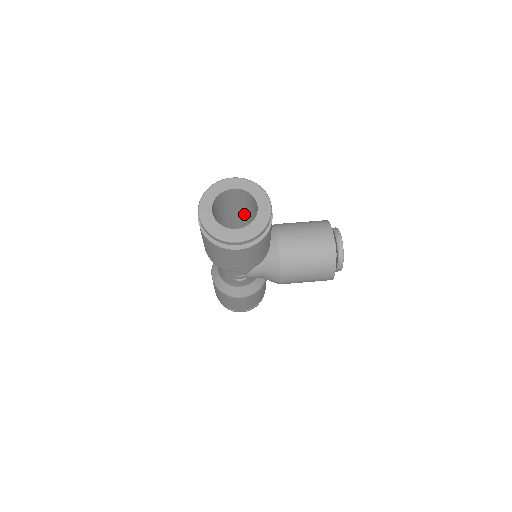
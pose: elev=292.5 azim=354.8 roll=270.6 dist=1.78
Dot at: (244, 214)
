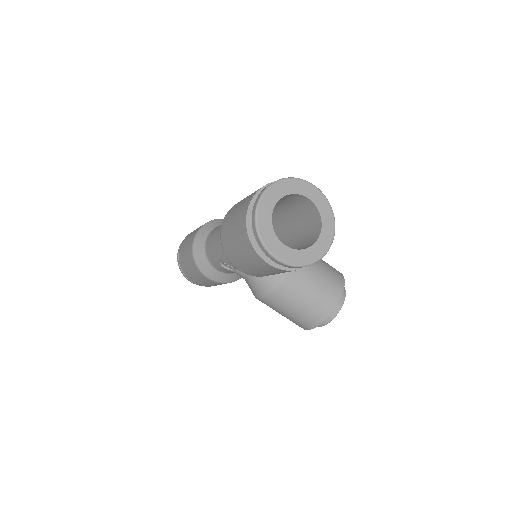
Dot at: (288, 220)
